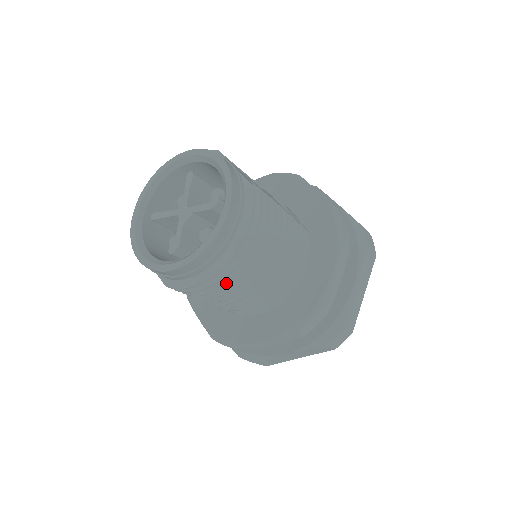
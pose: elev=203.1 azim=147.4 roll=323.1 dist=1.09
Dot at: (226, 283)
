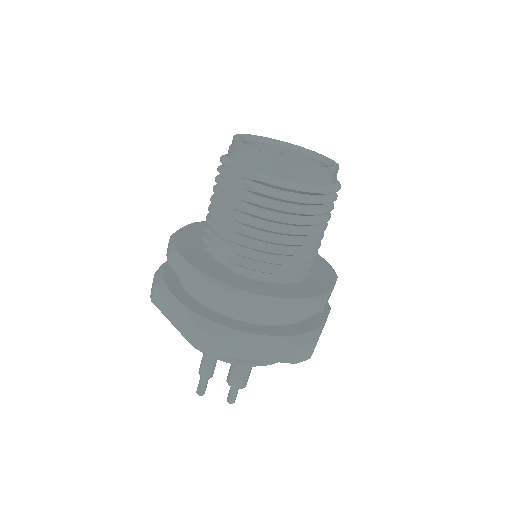
Dot at: (304, 211)
